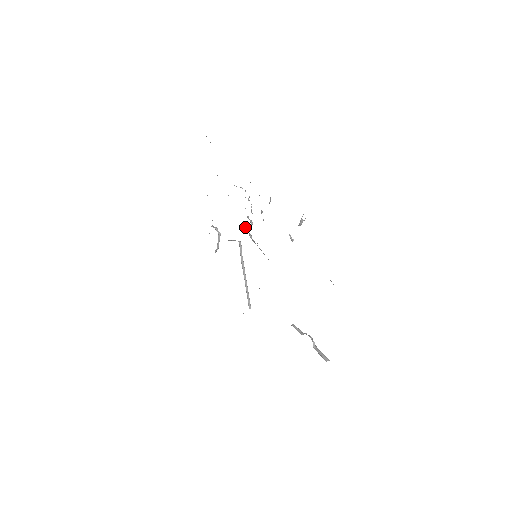
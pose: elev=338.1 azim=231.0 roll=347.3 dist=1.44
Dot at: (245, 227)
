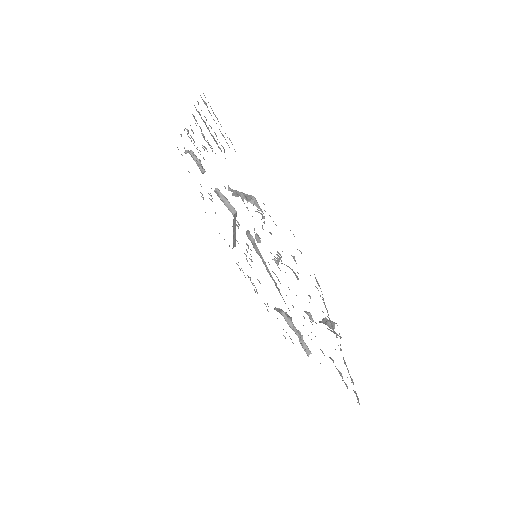
Dot at: (248, 230)
